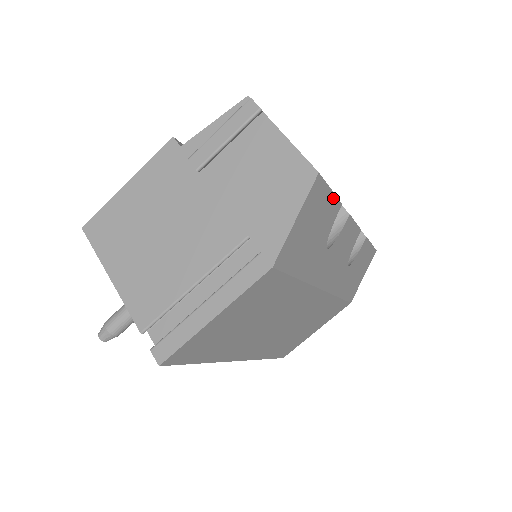
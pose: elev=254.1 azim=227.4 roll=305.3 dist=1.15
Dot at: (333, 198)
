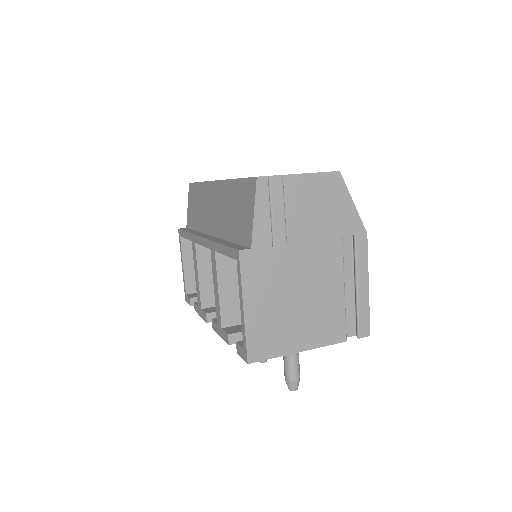
Dot at: occluded
